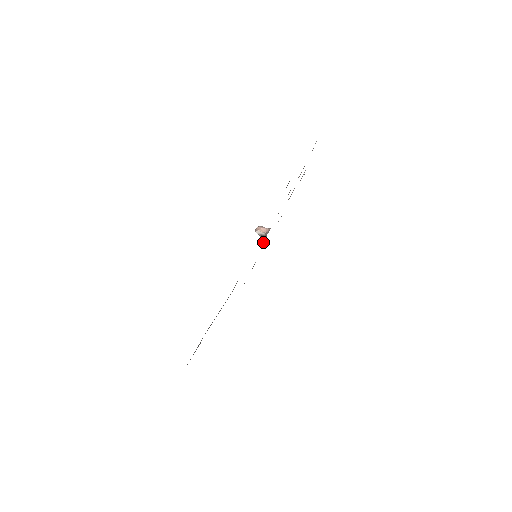
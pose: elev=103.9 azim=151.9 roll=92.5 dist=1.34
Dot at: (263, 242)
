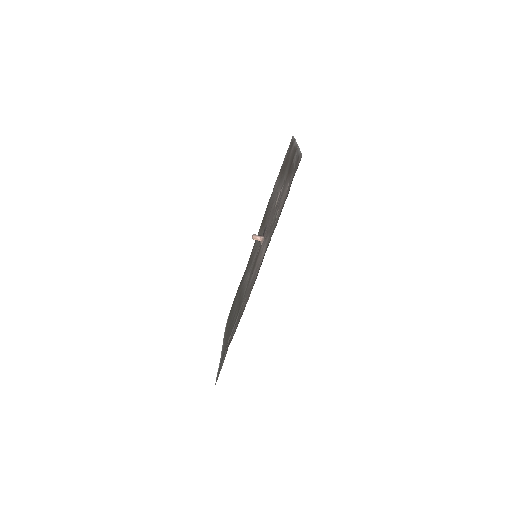
Dot at: (260, 243)
